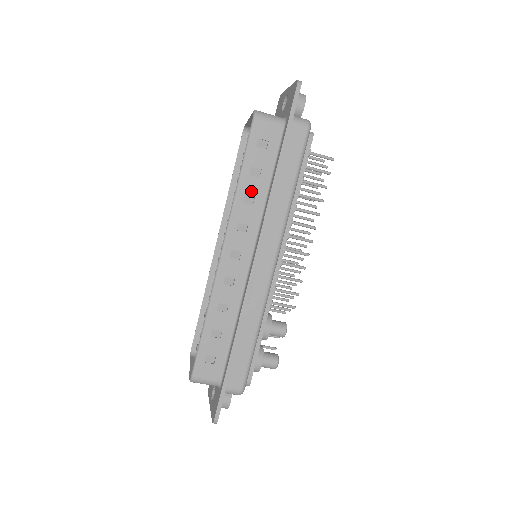
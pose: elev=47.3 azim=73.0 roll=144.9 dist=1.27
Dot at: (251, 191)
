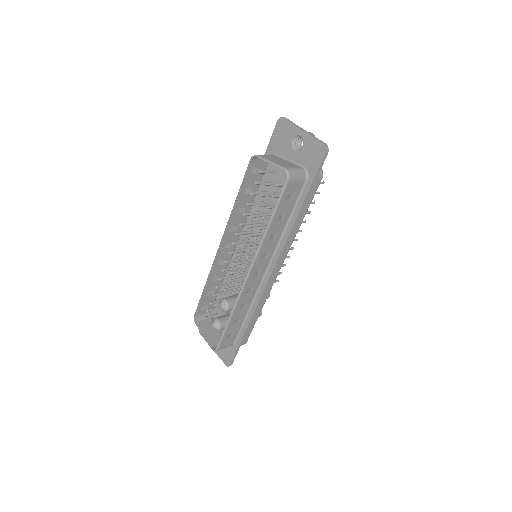
Dot at: (275, 231)
